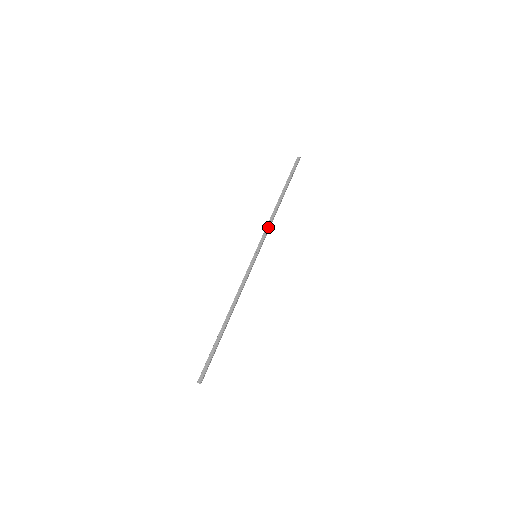
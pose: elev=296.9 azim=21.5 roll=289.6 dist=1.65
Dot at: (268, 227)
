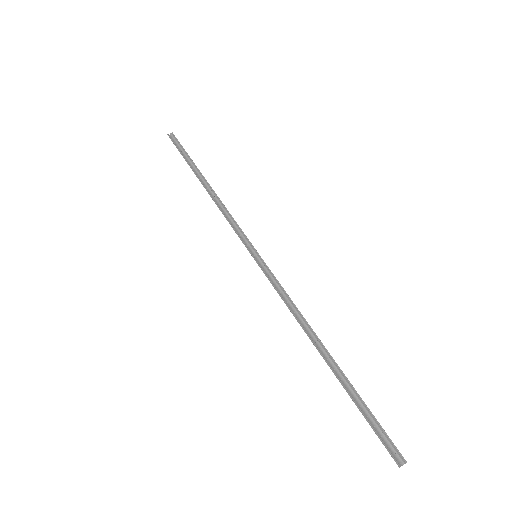
Dot at: (228, 217)
